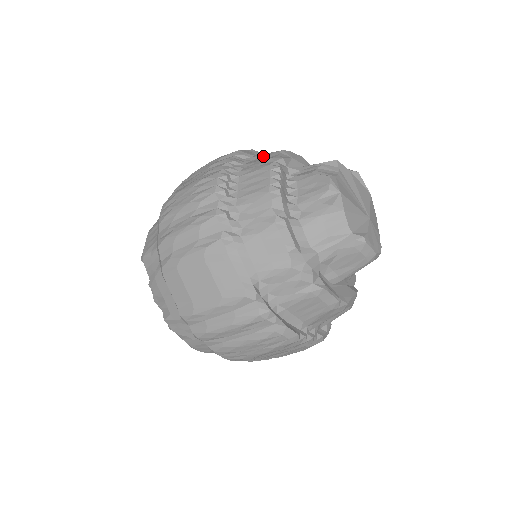
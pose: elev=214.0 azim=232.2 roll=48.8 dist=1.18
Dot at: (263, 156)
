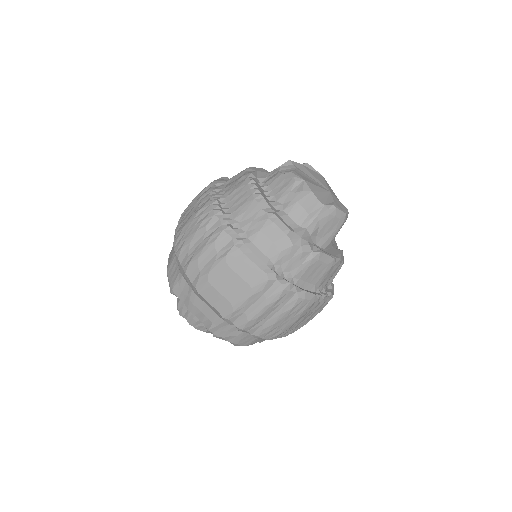
Dot at: (234, 178)
